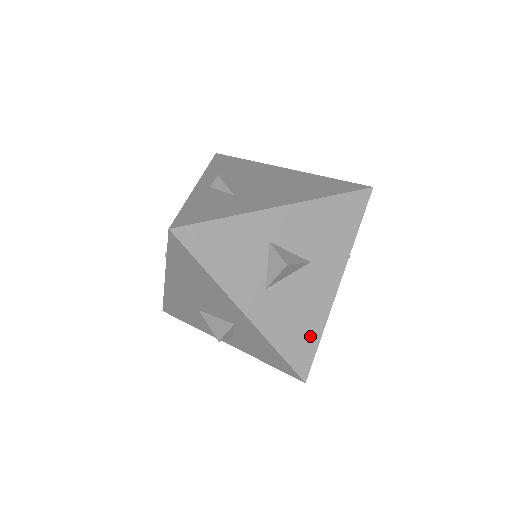
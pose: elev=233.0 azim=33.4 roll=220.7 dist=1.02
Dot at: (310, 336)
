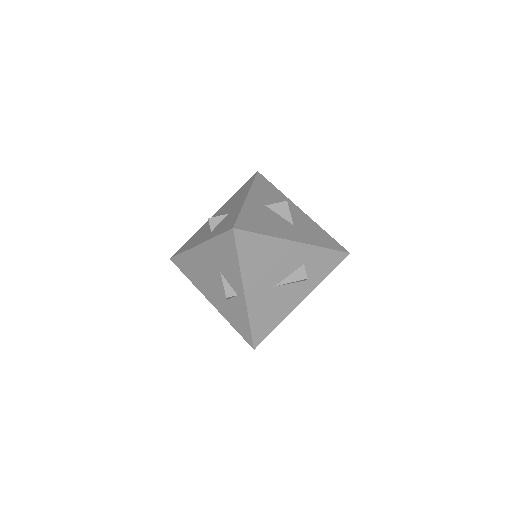
Dot at: (260, 228)
